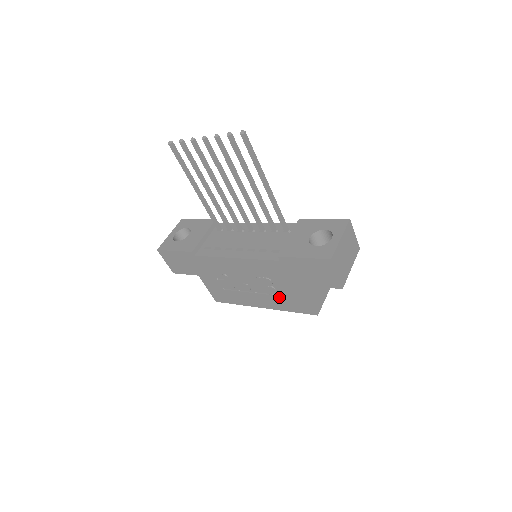
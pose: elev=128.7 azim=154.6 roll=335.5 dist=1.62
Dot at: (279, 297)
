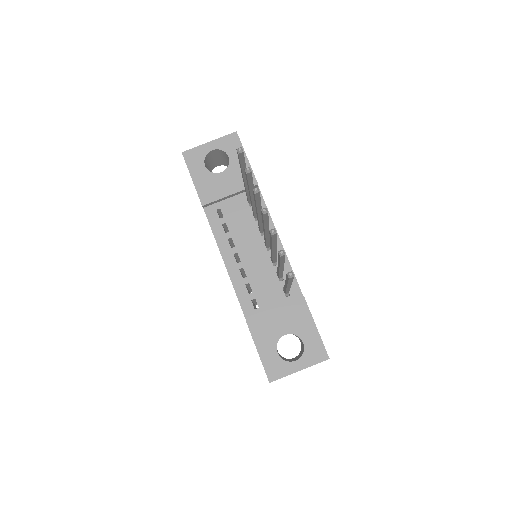
Dot at: occluded
